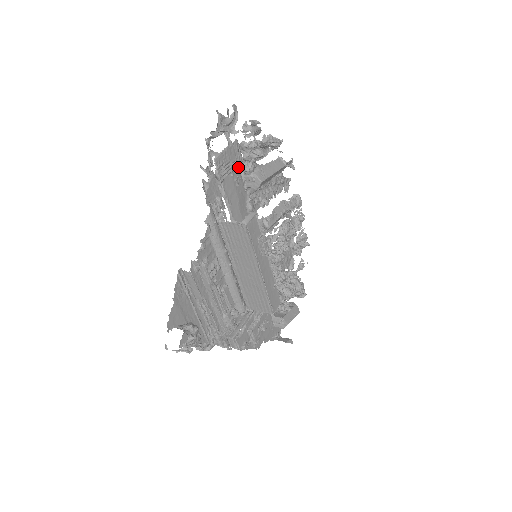
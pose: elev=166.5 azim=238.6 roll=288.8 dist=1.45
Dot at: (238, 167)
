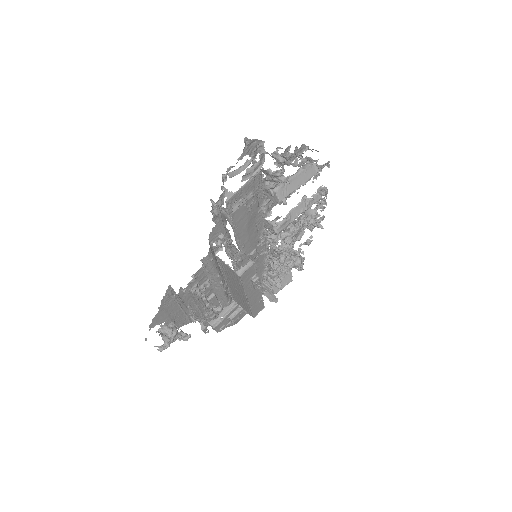
Dot at: (255, 193)
